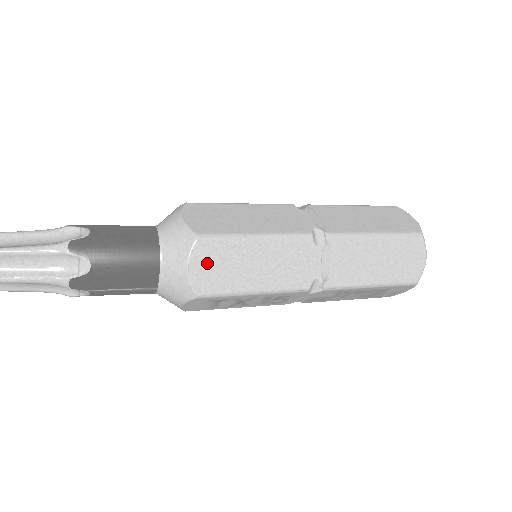
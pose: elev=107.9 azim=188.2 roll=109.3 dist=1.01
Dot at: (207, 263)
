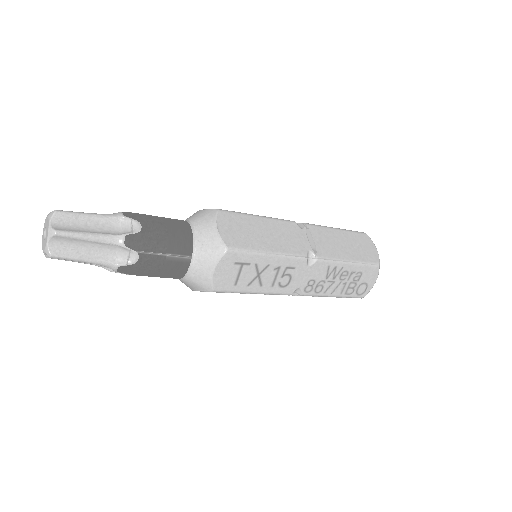
Dot at: (230, 227)
